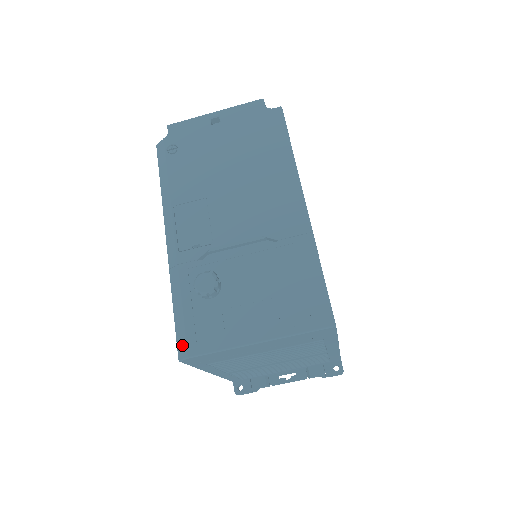
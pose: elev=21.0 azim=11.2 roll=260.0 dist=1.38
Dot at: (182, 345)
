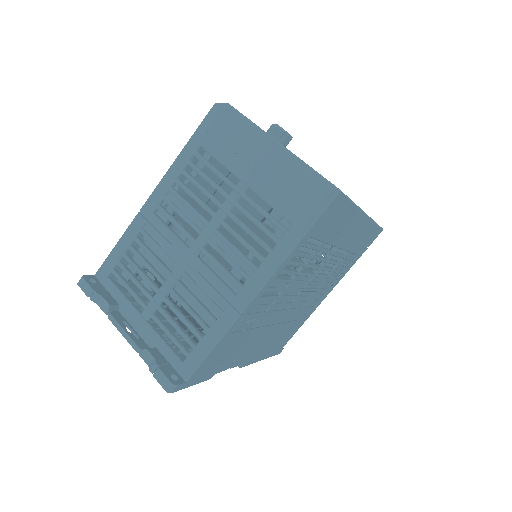
Dot at: occluded
